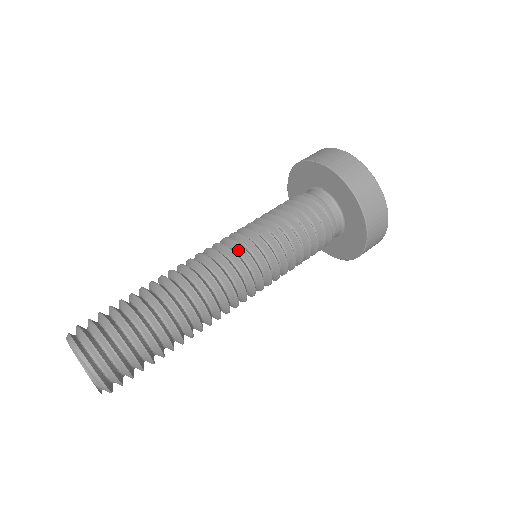
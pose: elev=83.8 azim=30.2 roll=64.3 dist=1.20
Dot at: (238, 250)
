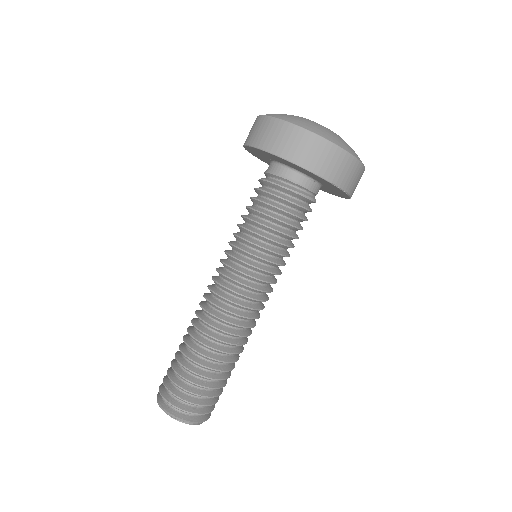
Dot at: (228, 268)
